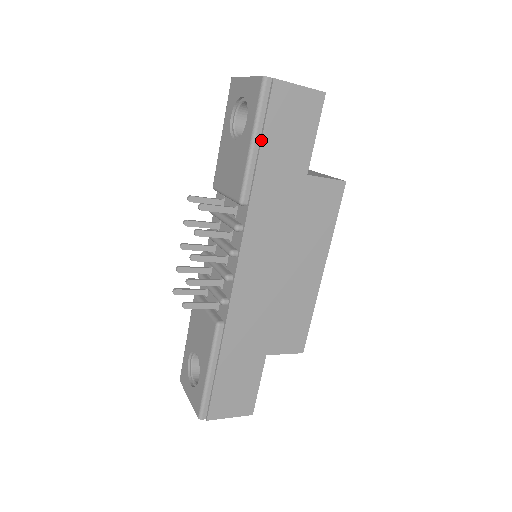
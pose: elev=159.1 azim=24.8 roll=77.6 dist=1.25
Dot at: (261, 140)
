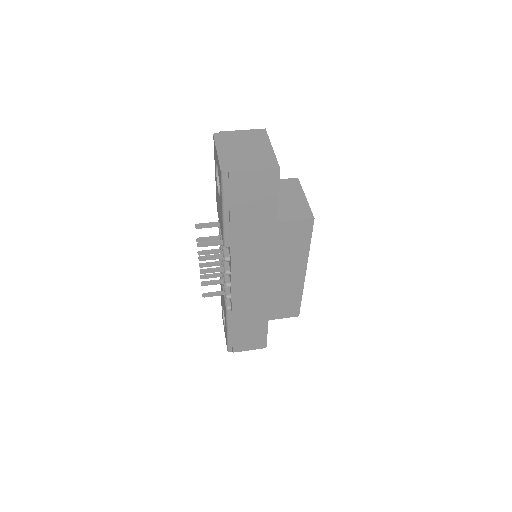
Dot at: (229, 211)
